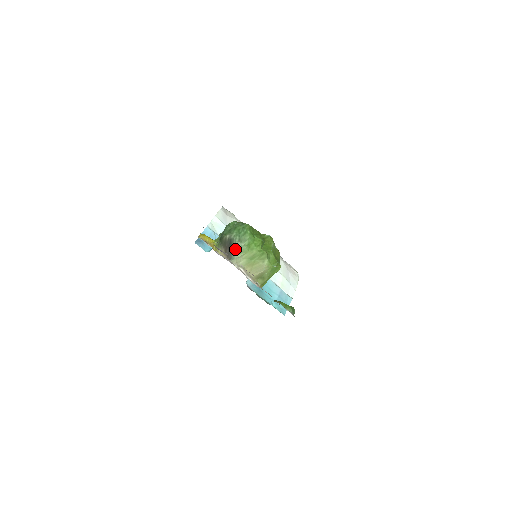
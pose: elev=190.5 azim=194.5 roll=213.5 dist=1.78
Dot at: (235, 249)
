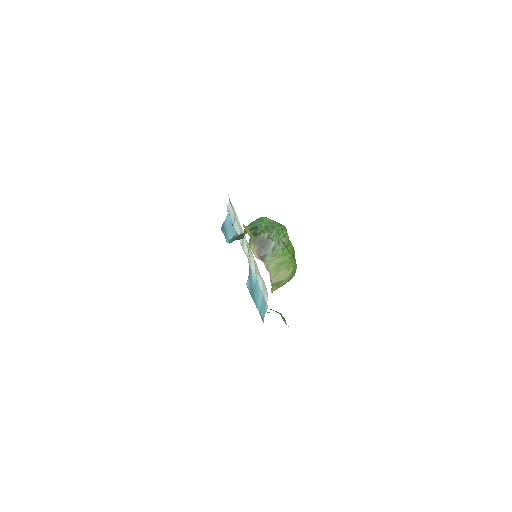
Dot at: (272, 250)
